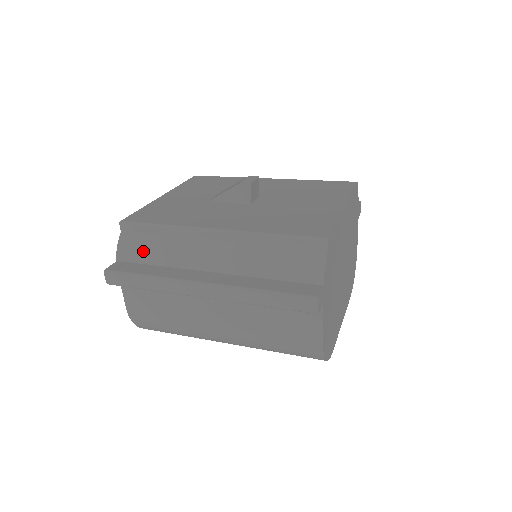
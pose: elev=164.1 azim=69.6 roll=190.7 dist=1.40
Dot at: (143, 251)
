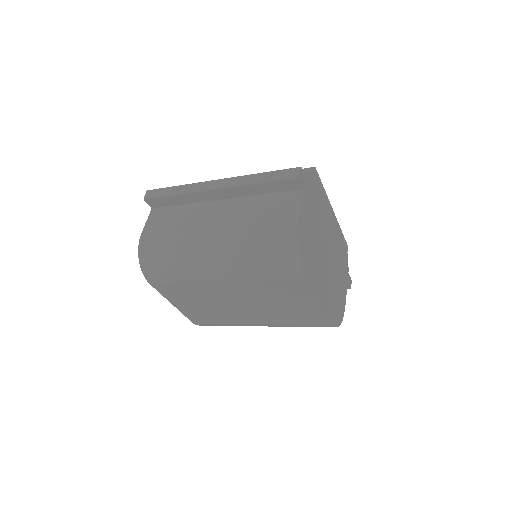
Dot at: occluded
